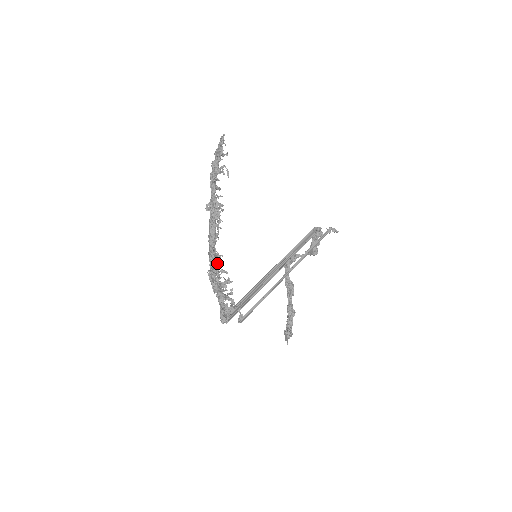
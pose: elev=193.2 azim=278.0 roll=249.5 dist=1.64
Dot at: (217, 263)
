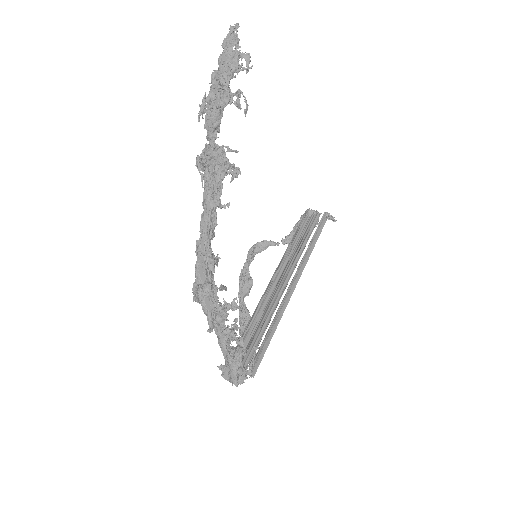
Dot at: (213, 272)
